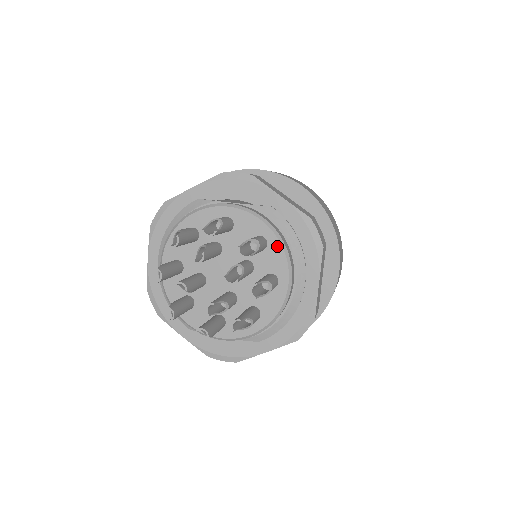
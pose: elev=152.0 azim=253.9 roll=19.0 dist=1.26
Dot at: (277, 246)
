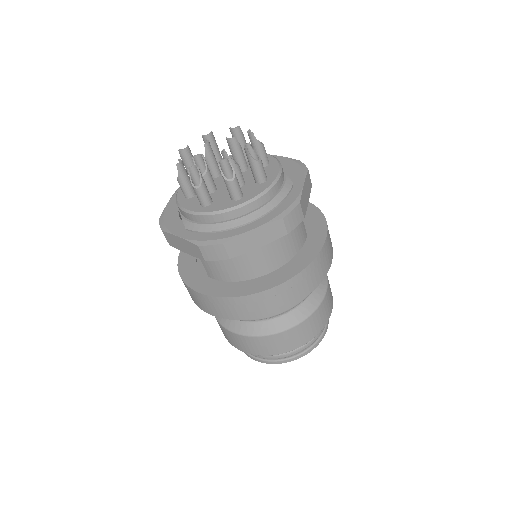
Dot at: (265, 186)
